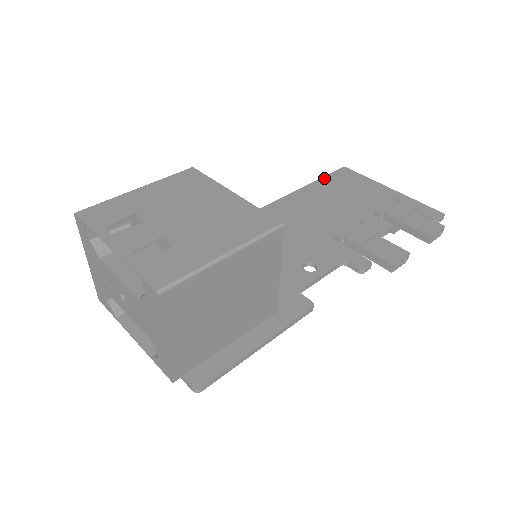
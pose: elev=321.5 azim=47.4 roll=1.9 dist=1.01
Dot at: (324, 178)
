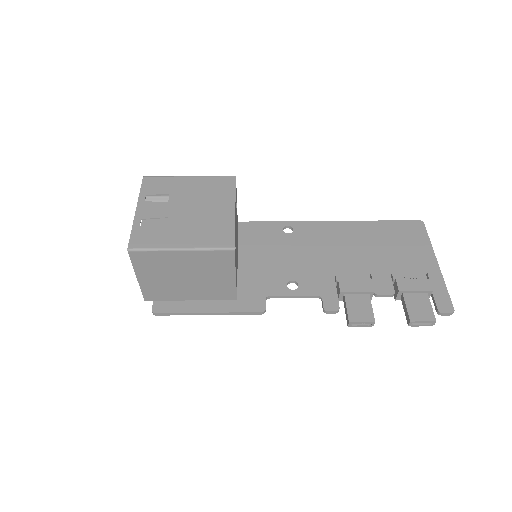
Dot at: (391, 222)
